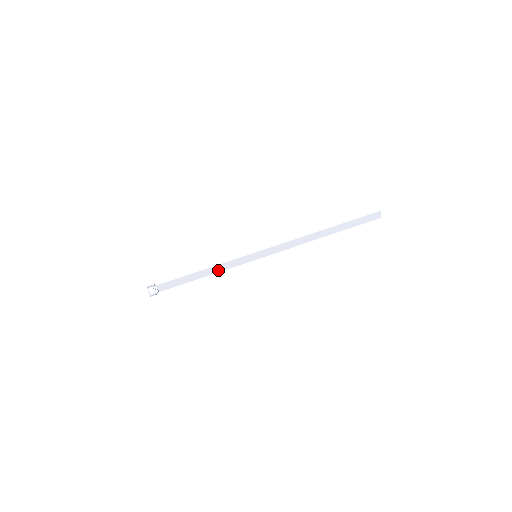
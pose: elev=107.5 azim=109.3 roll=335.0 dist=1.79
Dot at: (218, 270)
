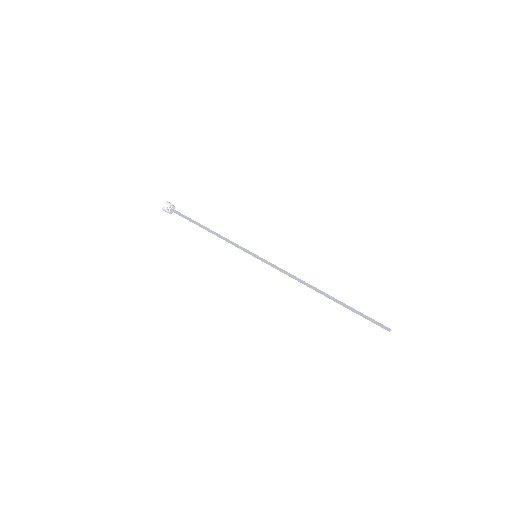
Dot at: (222, 238)
